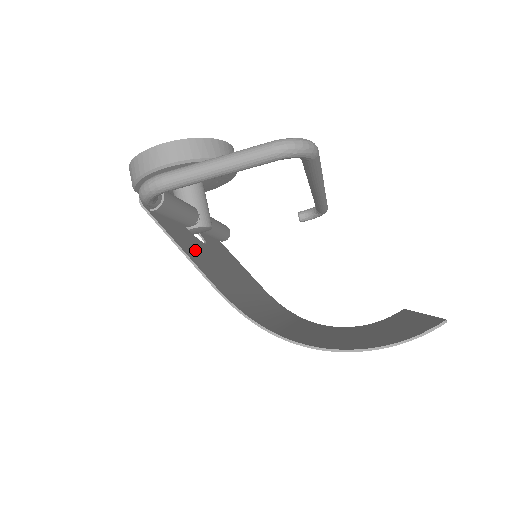
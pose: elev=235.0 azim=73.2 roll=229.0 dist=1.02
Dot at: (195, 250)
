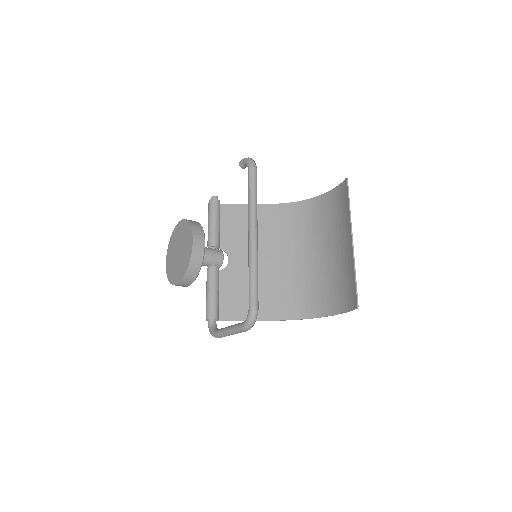
Dot at: (239, 298)
